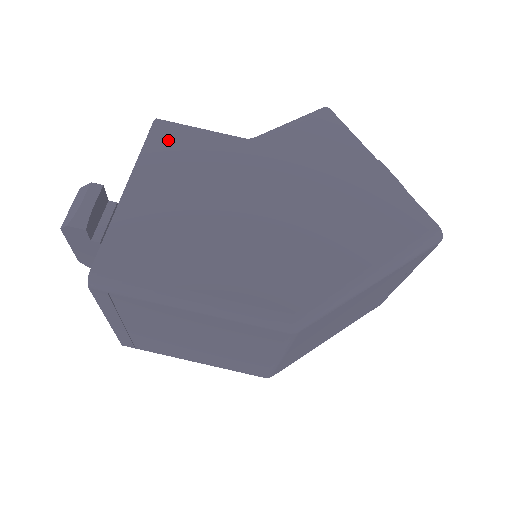
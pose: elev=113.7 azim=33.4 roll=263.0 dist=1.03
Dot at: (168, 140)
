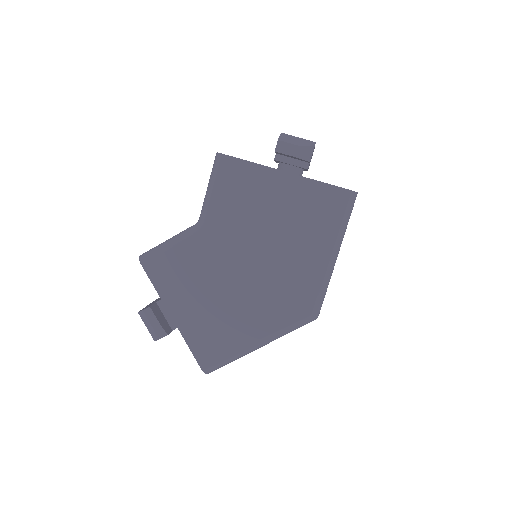
Dot at: (160, 270)
